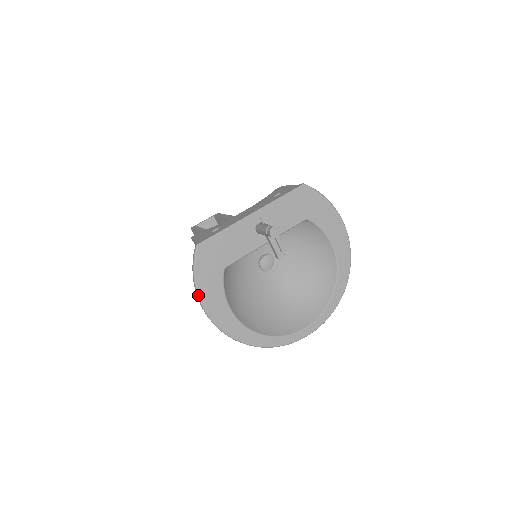
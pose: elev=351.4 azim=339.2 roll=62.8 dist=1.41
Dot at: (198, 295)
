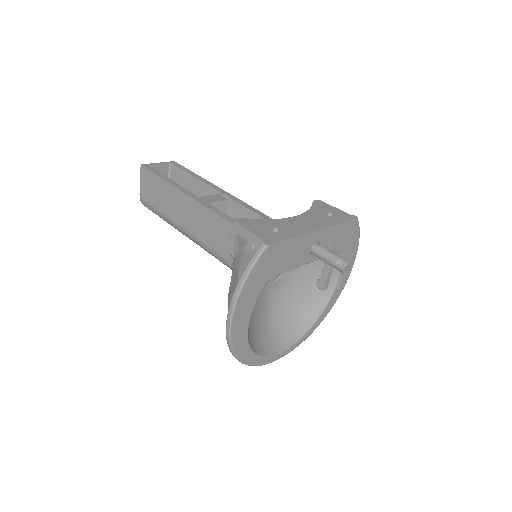
Dot at: (237, 300)
